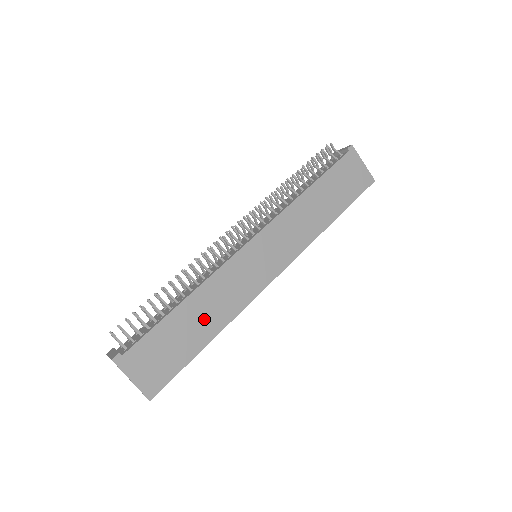
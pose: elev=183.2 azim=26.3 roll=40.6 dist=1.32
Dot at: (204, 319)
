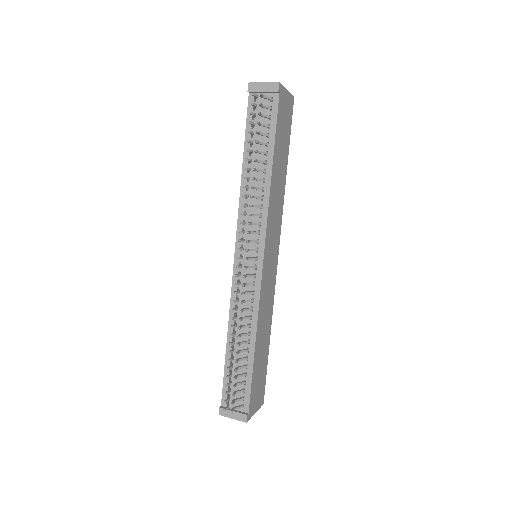
Dot at: (264, 338)
